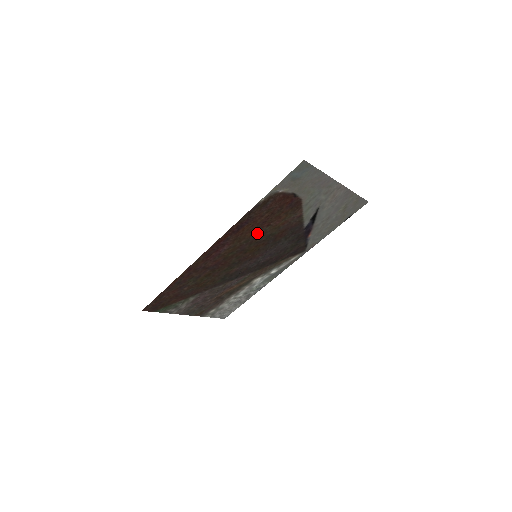
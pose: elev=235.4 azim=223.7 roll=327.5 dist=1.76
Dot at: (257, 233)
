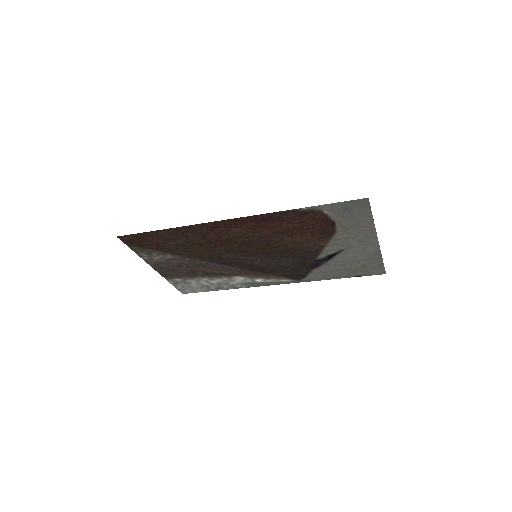
Dot at: (274, 236)
